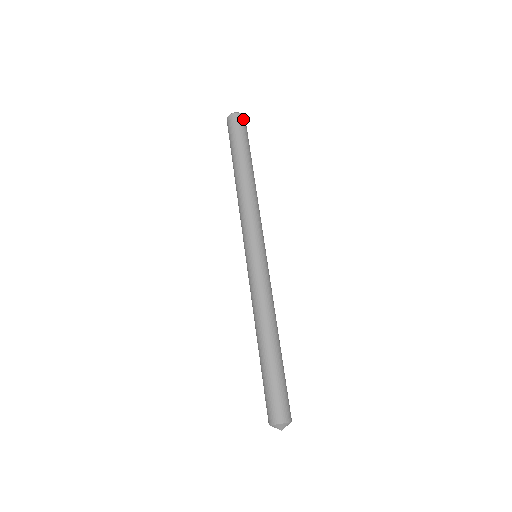
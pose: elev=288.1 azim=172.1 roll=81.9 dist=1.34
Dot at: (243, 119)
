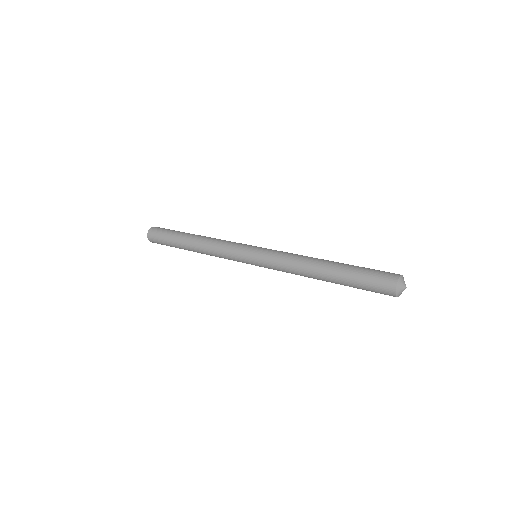
Dot at: occluded
